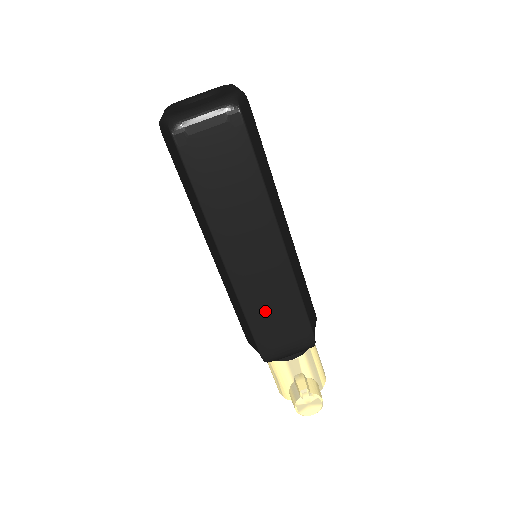
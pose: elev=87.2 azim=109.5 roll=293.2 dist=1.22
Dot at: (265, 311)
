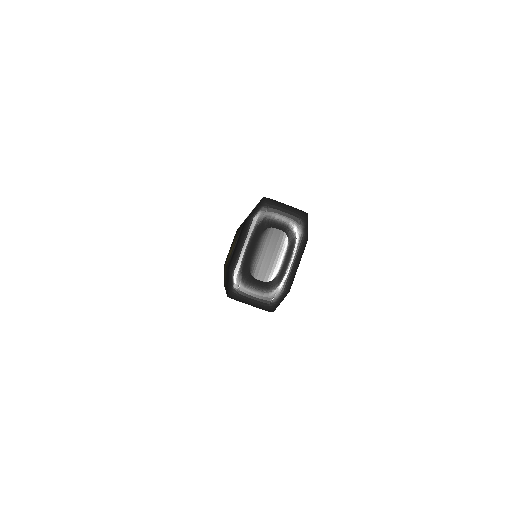
Dot at: occluded
